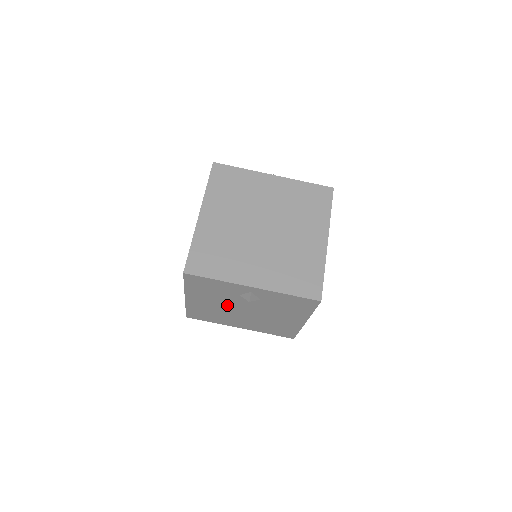
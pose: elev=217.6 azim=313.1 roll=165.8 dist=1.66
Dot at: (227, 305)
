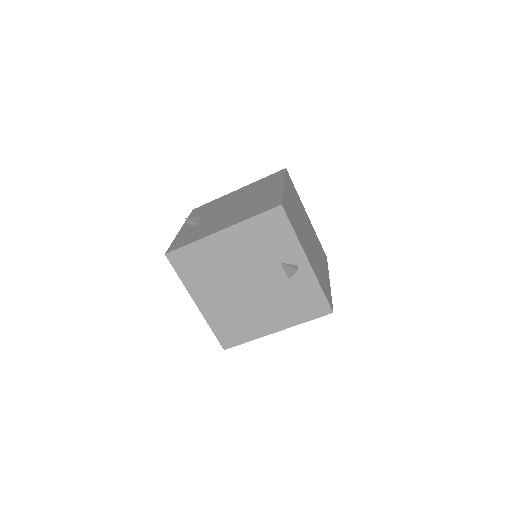
Dot at: (244, 266)
